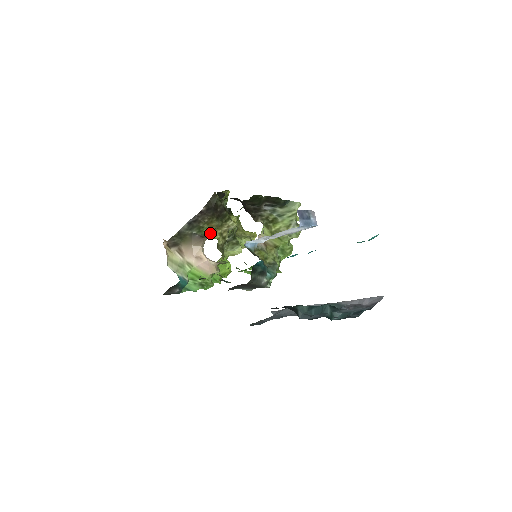
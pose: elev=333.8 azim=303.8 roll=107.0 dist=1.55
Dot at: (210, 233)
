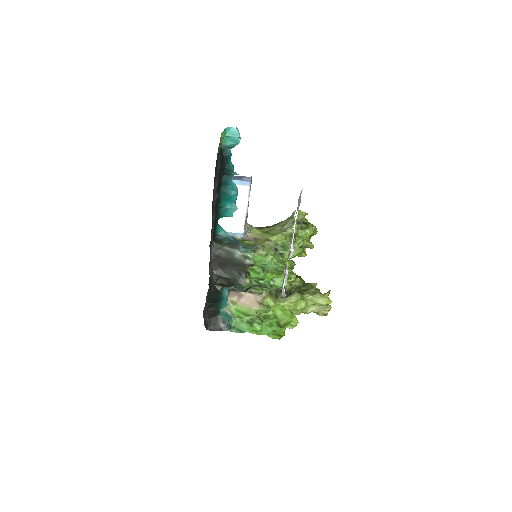
Dot at: occluded
